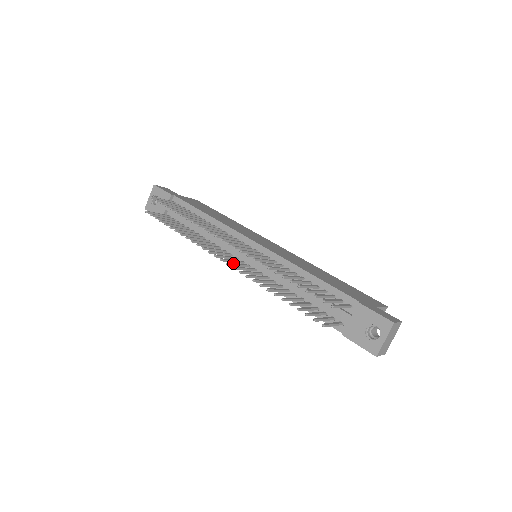
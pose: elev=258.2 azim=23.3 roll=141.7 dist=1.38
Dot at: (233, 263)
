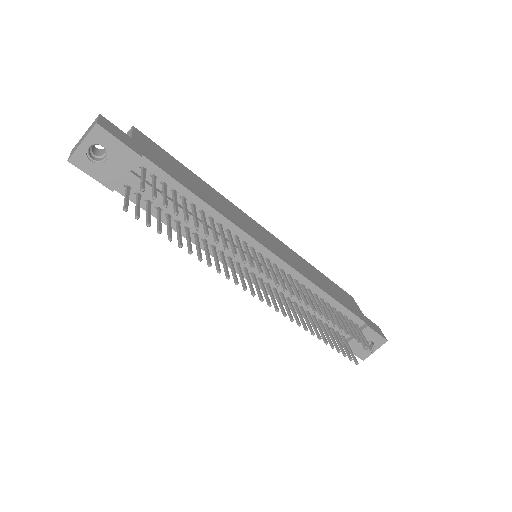
Dot at: (268, 298)
